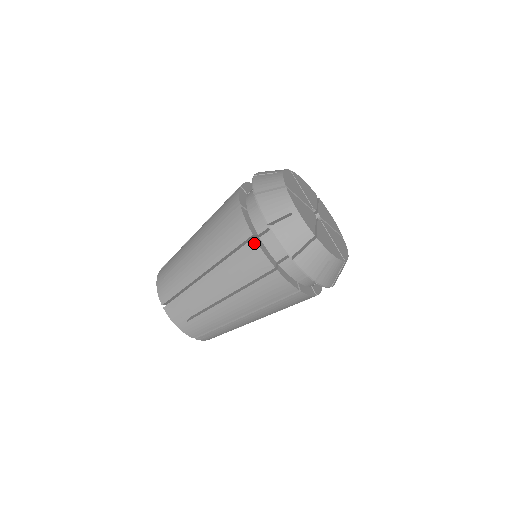
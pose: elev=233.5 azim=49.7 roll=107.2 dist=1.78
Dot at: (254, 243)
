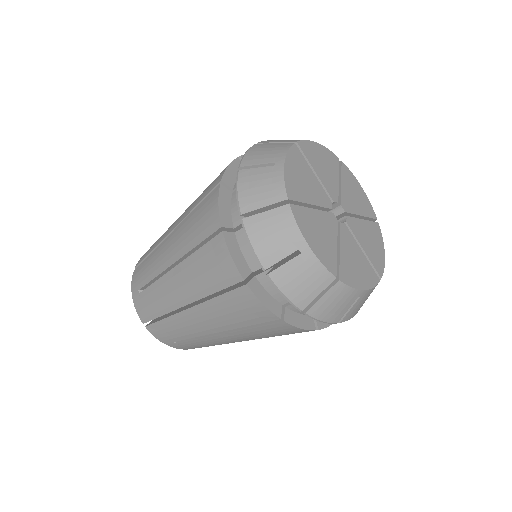
Dot at: (217, 190)
